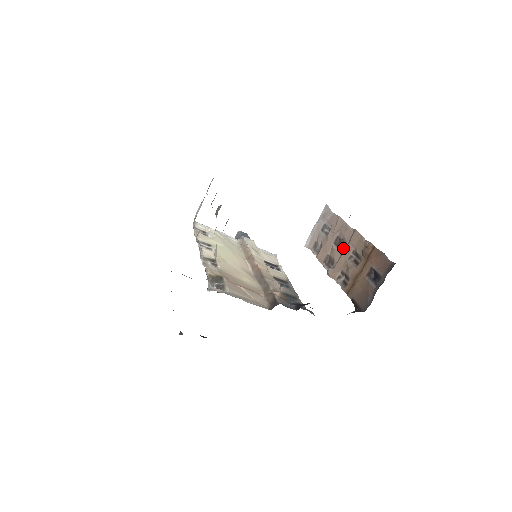
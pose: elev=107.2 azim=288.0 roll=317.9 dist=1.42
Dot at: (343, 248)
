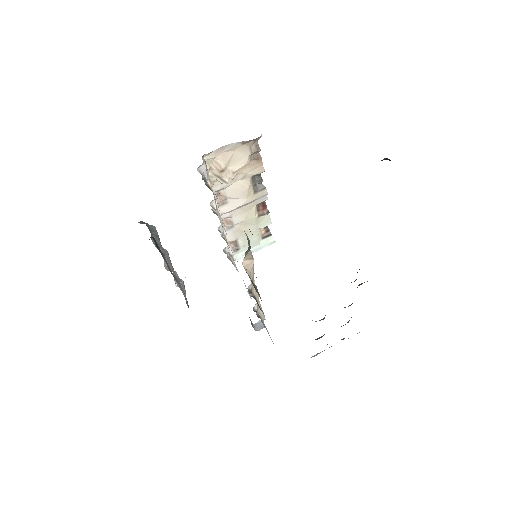
Dot at: occluded
